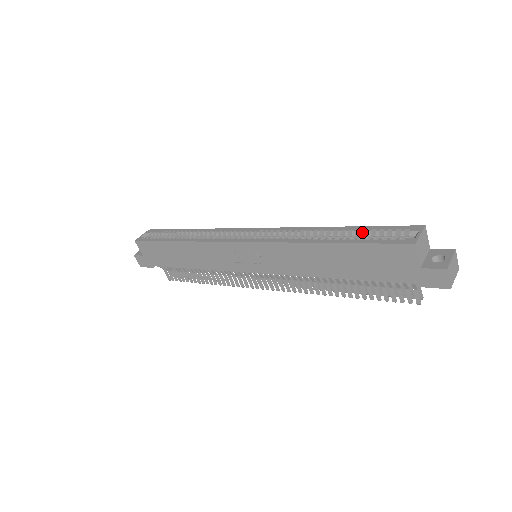
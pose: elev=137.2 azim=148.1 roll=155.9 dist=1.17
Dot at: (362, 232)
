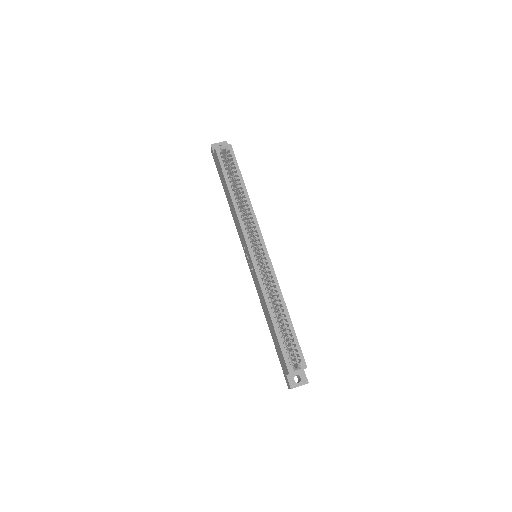
Dot at: (289, 334)
